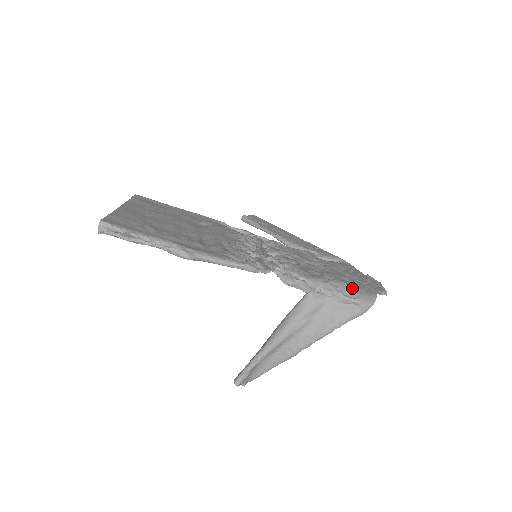
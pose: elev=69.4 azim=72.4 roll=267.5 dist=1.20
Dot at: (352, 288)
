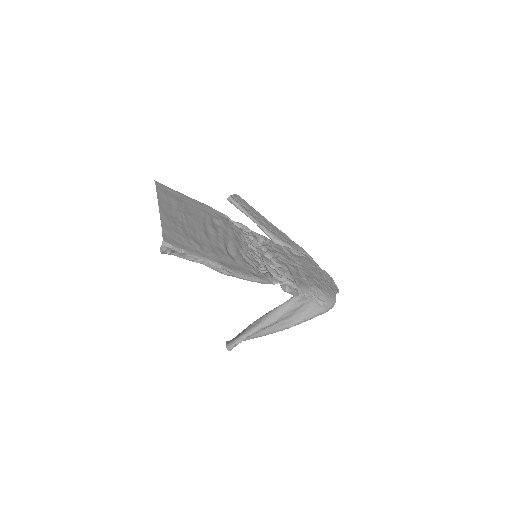
Dot at: (323, 292)
